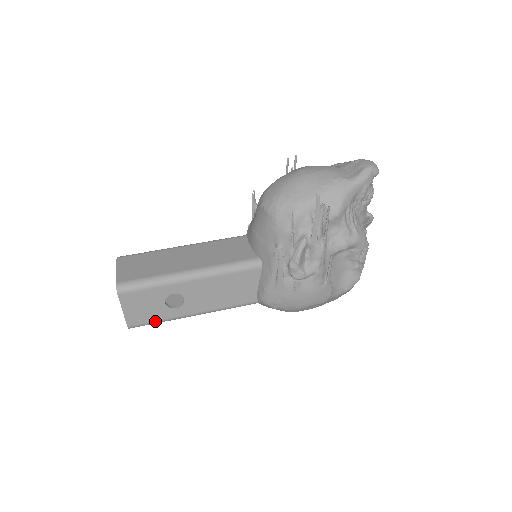
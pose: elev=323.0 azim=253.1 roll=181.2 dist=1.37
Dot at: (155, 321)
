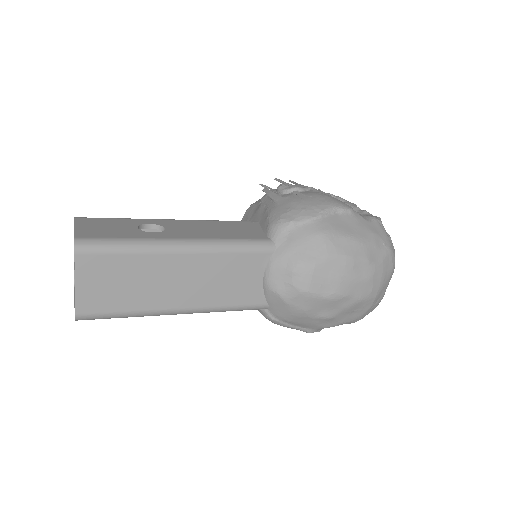
Dot at: (120, 239)
